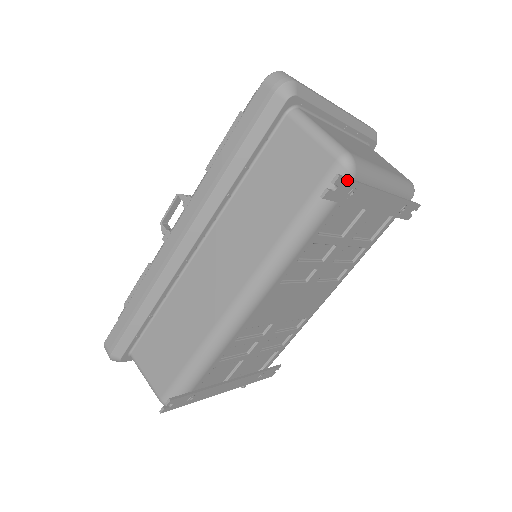
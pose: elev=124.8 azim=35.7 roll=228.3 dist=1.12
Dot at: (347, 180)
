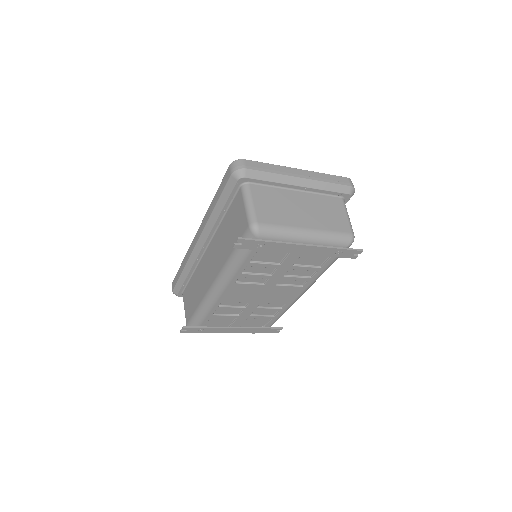
Dot at: (249, 240)
